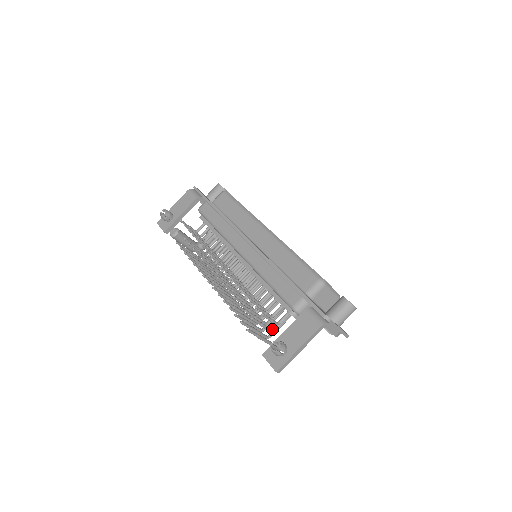
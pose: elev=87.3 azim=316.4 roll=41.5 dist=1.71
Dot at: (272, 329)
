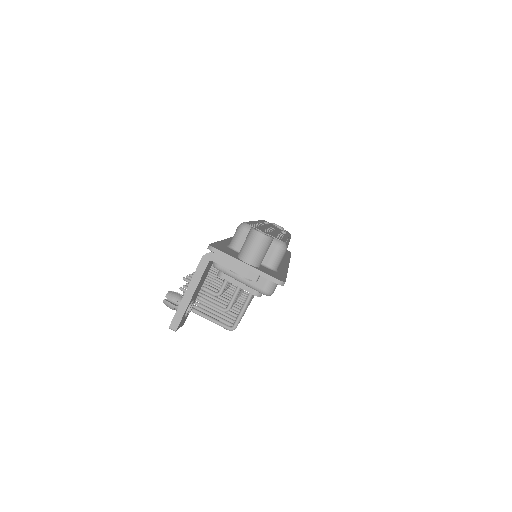
Dot at: (224, 308)
